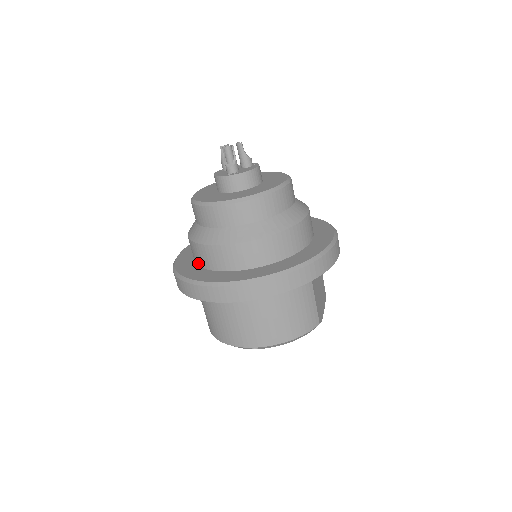
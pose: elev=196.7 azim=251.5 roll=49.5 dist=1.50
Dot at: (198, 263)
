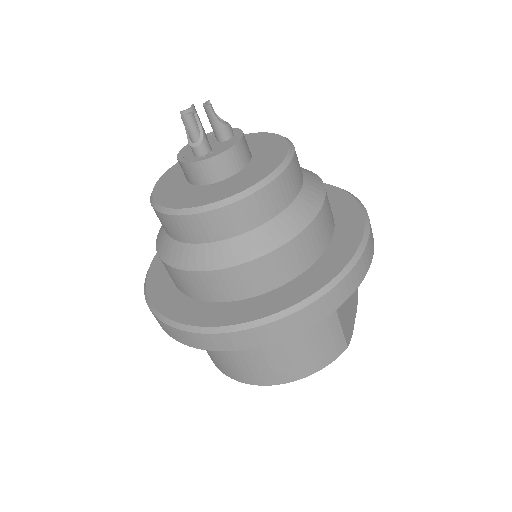
Dot at: (173, 281)
